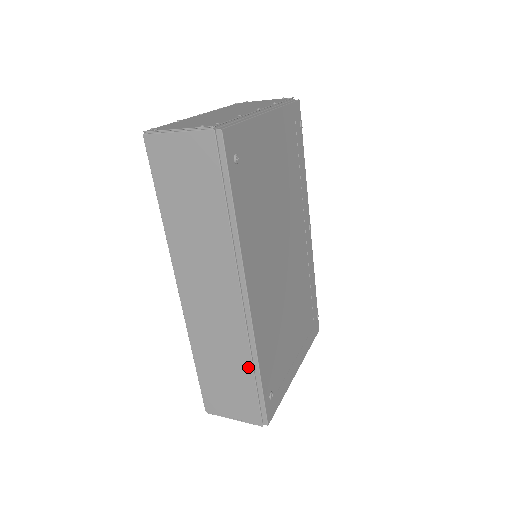
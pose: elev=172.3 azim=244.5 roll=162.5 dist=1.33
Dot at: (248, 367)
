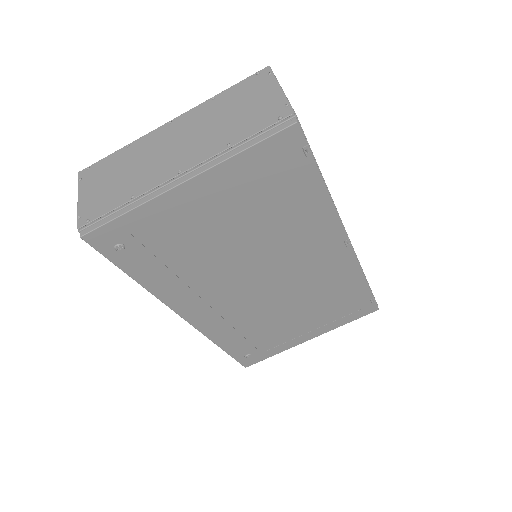
Dot at: occluded
